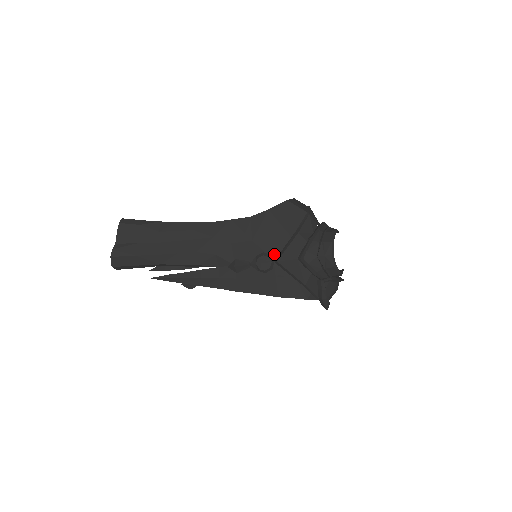
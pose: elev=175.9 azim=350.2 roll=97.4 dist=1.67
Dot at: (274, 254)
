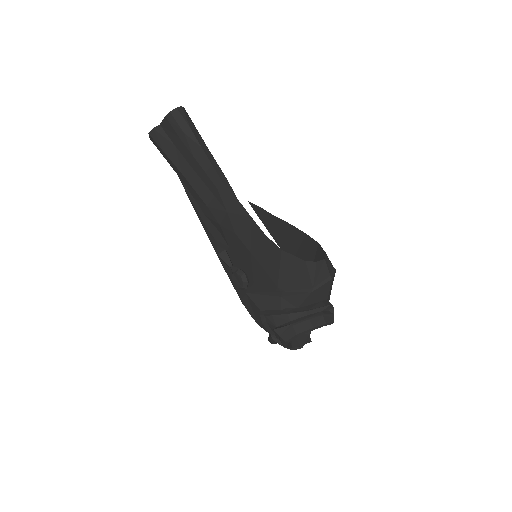
Dot at: (257, 280)
